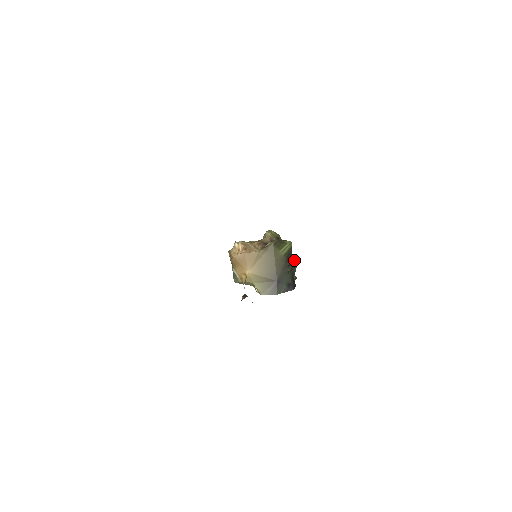
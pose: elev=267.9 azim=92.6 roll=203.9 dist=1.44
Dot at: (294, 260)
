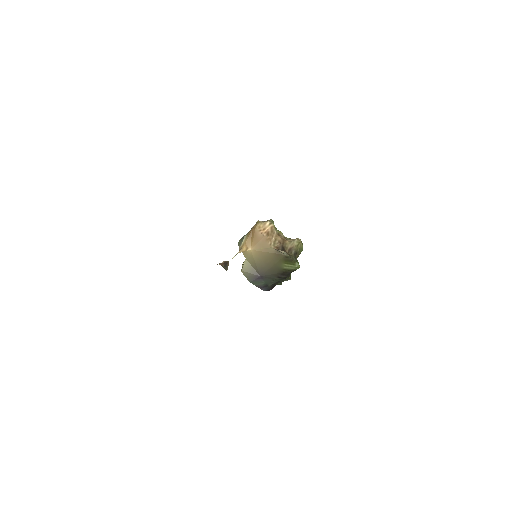
Dot at: occluded
